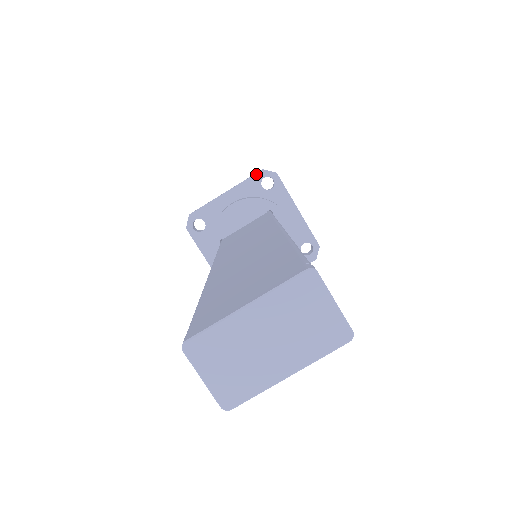
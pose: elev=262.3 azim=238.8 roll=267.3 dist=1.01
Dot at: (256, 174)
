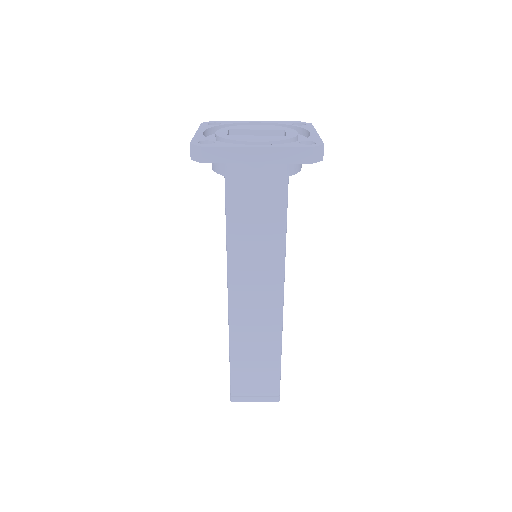
Dot at: (302, 163)
